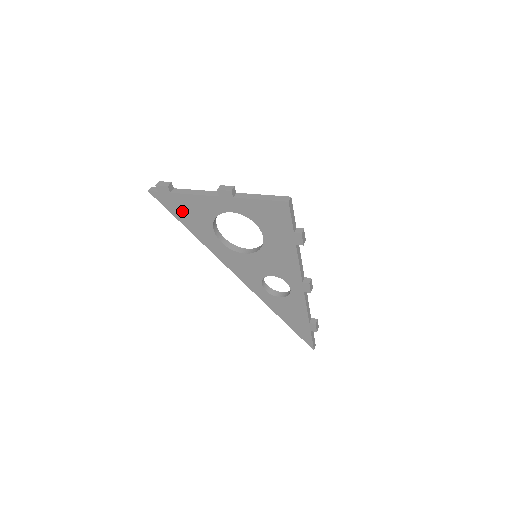
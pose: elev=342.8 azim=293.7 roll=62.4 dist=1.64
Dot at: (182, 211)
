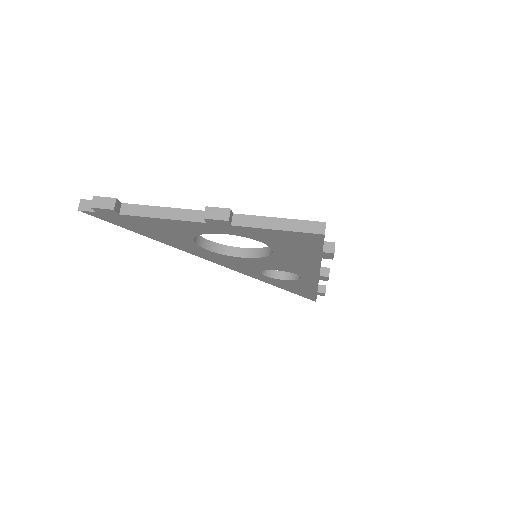
Dot at: (141, 227)
